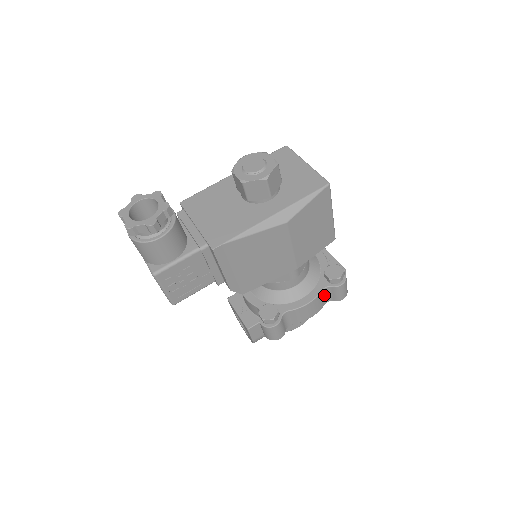
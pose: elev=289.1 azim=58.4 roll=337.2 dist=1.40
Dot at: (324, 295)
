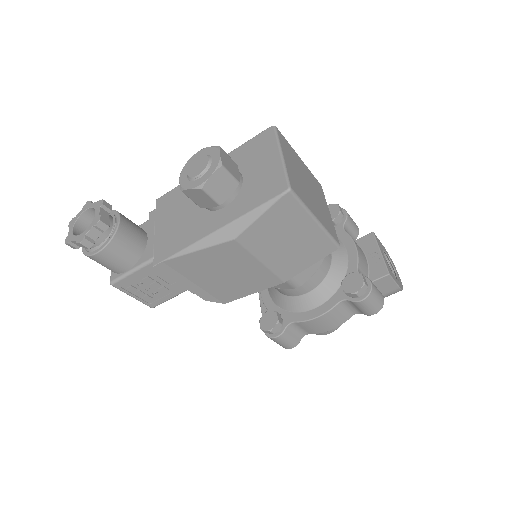
Dot at: (345, 307)
